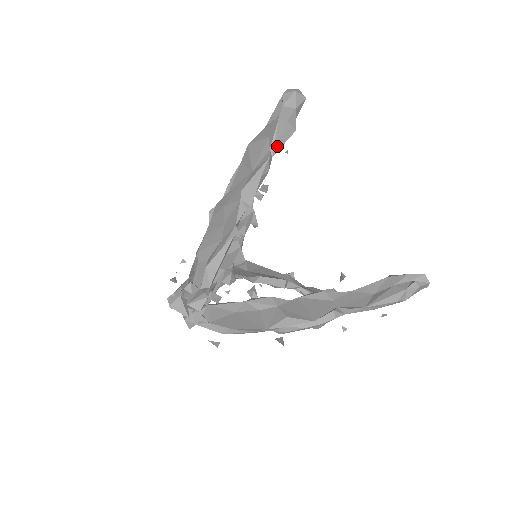
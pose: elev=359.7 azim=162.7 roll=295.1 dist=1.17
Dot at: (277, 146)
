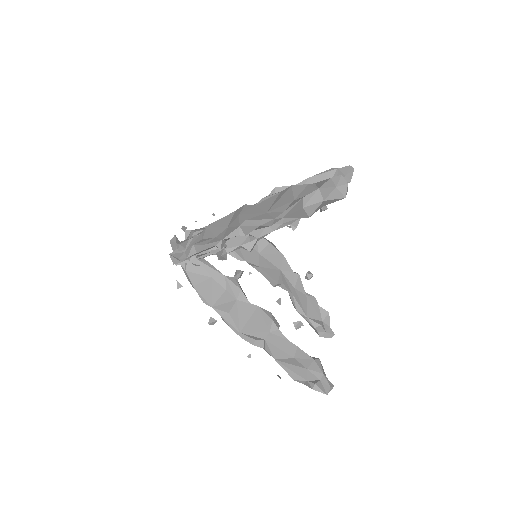
Dot at: (289, 215)
